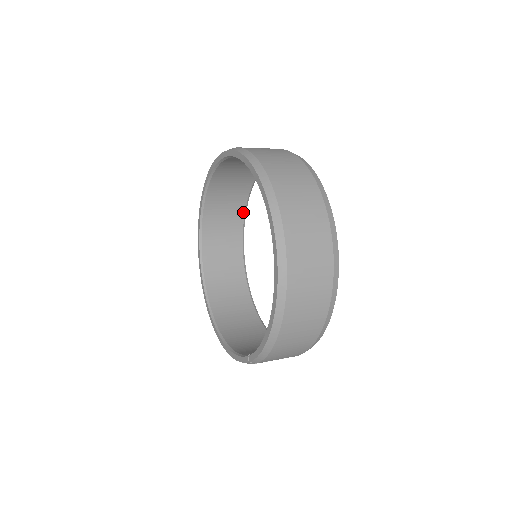
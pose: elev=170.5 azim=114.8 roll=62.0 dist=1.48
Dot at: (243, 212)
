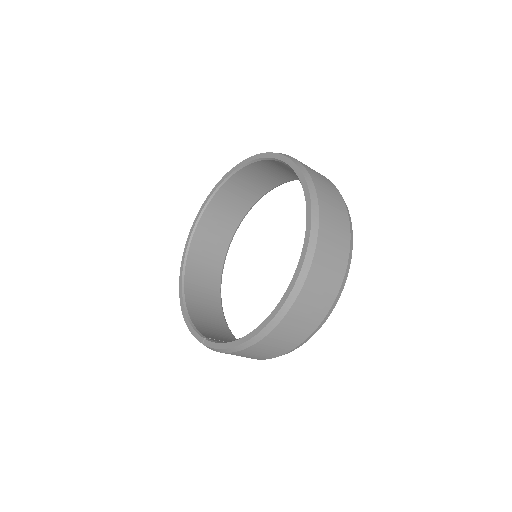
Dot at: (260, 196)
